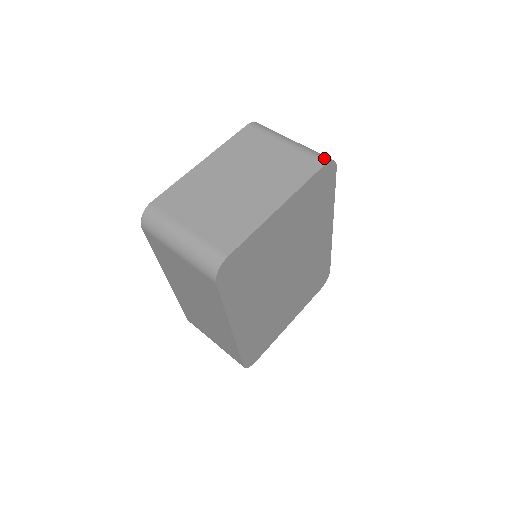
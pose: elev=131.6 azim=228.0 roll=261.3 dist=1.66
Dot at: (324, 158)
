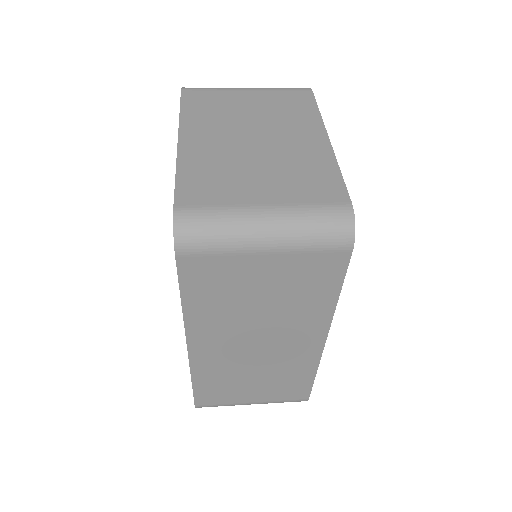
Dot at: (302, 88)
